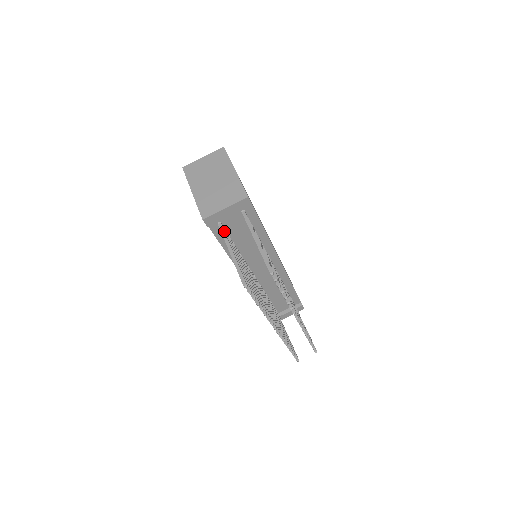
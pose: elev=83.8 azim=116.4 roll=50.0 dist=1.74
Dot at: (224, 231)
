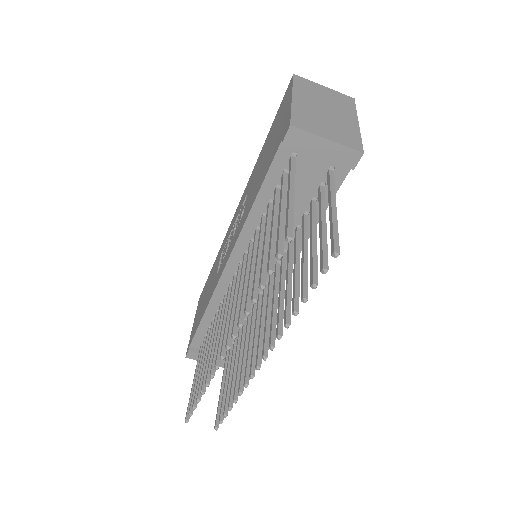
Dot at: occluded
